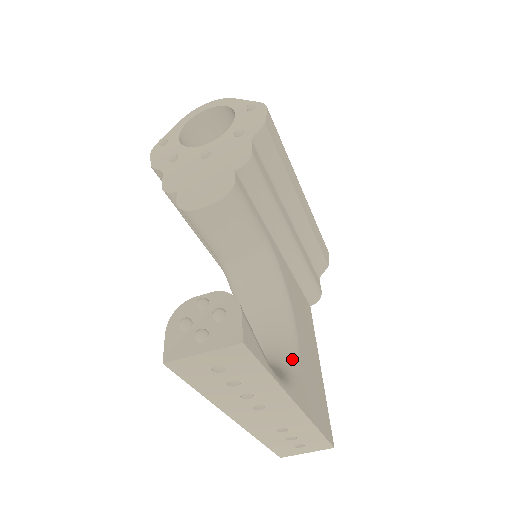
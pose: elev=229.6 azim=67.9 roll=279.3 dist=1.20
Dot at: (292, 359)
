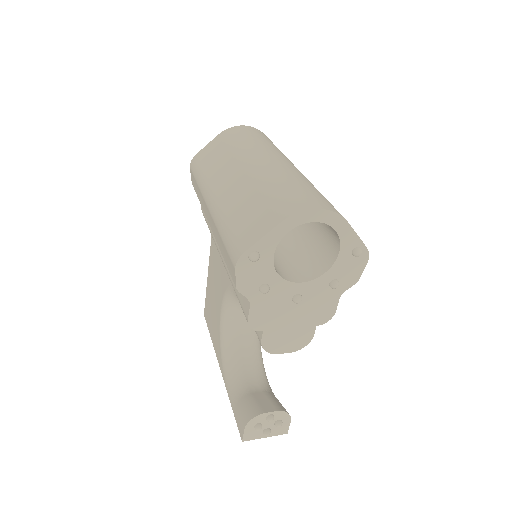
Dot at: occluded
